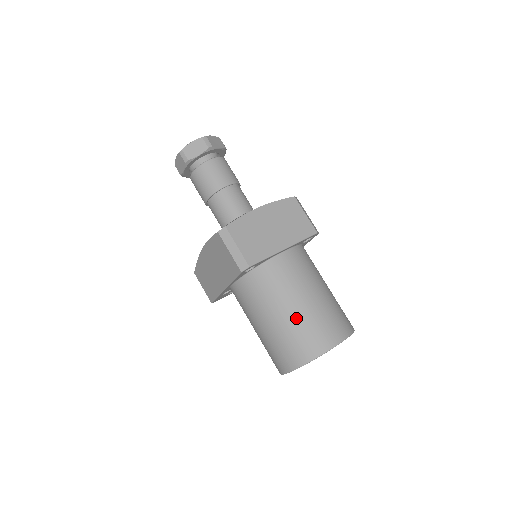
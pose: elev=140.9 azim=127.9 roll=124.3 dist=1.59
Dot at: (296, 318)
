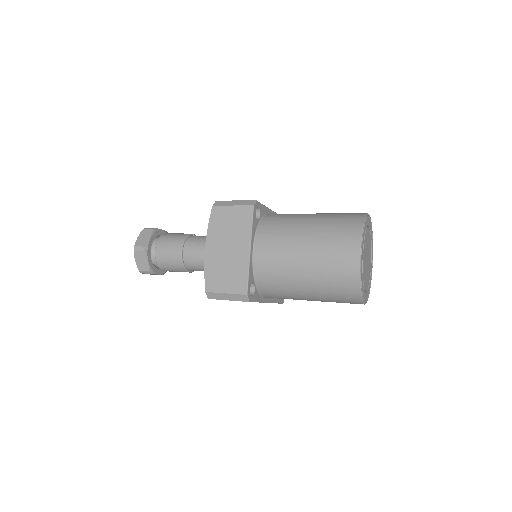
Dot at: (315, 277)
